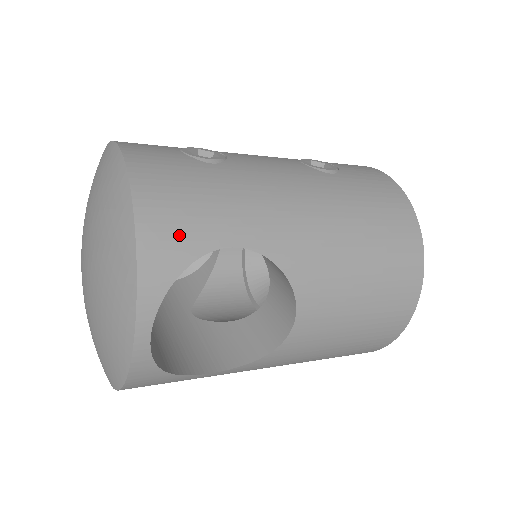
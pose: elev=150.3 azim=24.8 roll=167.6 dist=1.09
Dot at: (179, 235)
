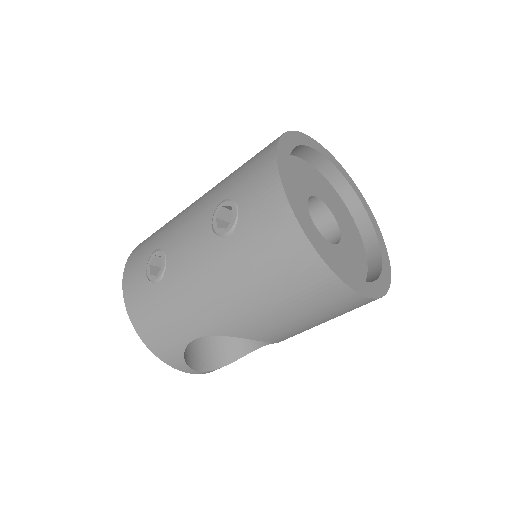
Dot at: (168, 346)
